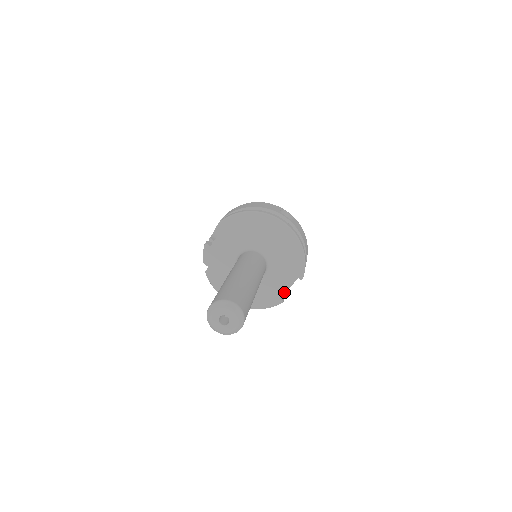
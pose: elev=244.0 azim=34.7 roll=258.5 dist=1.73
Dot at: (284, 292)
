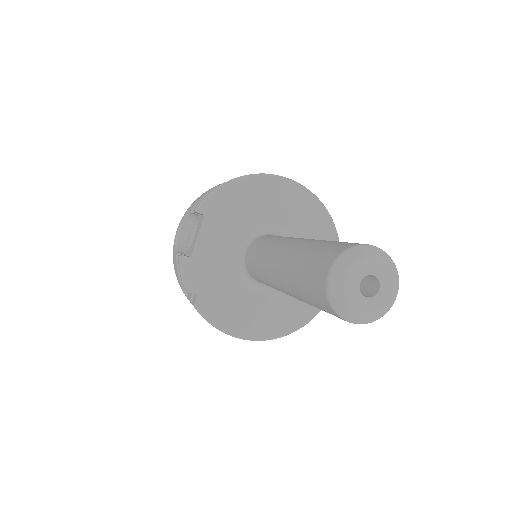
Dot at: occluded
